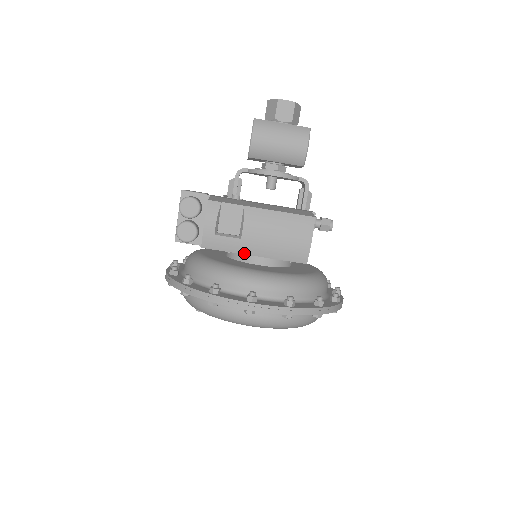
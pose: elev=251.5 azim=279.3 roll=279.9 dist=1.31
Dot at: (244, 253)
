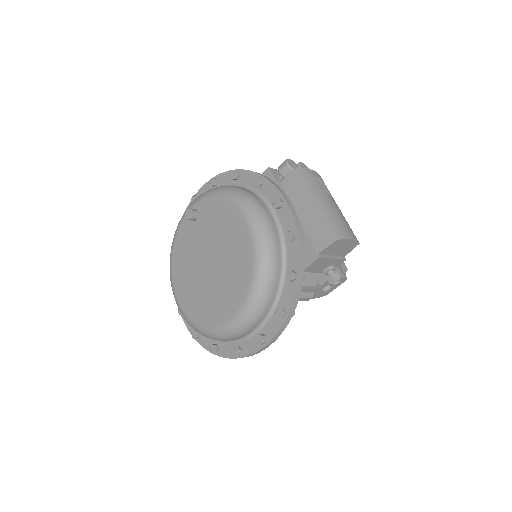
Dot at: (313, 196)
